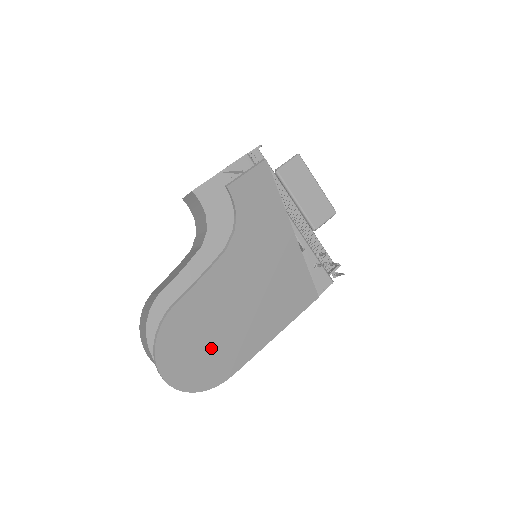
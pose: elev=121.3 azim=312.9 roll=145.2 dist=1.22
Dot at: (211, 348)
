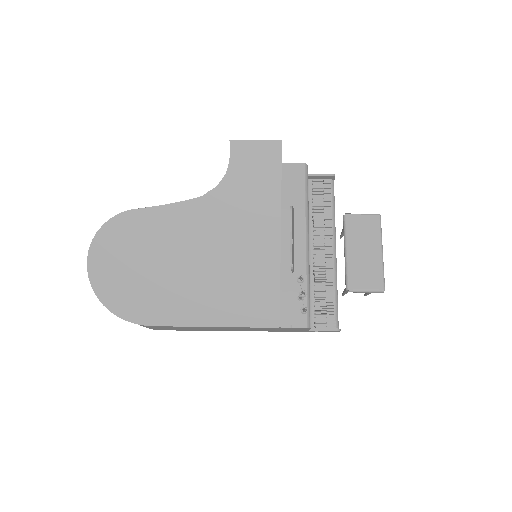
Dot at: (141, 278)
